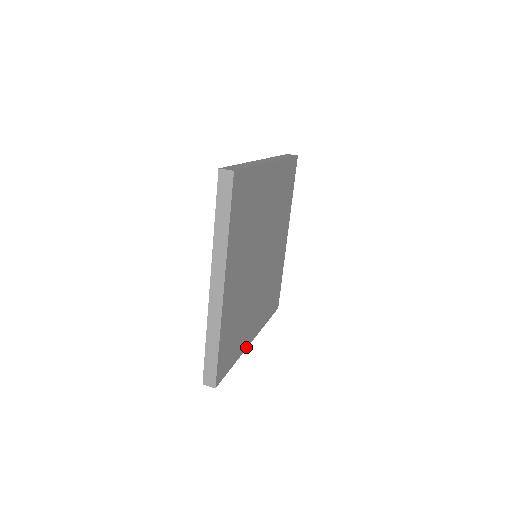
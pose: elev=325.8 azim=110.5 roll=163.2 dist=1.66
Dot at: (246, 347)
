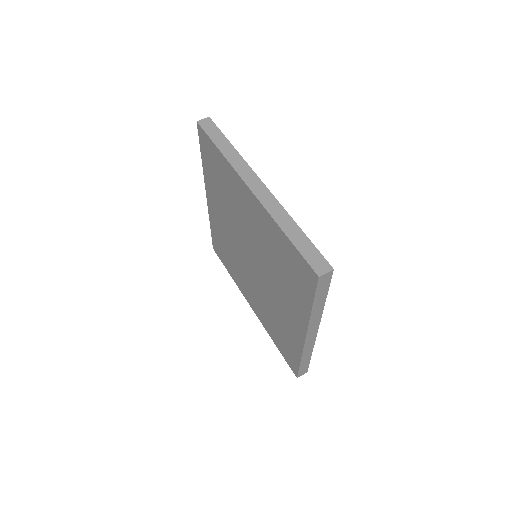
Dot at: occluded
